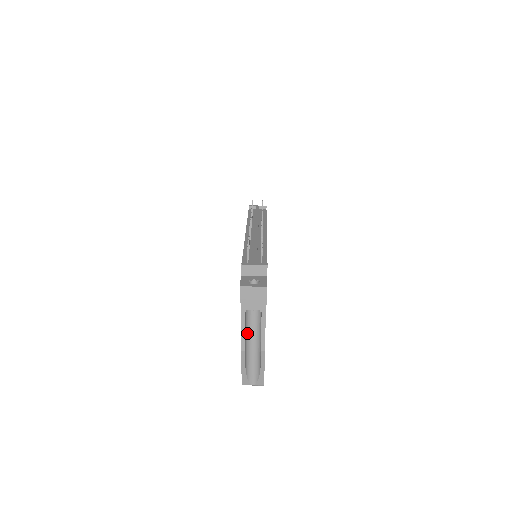
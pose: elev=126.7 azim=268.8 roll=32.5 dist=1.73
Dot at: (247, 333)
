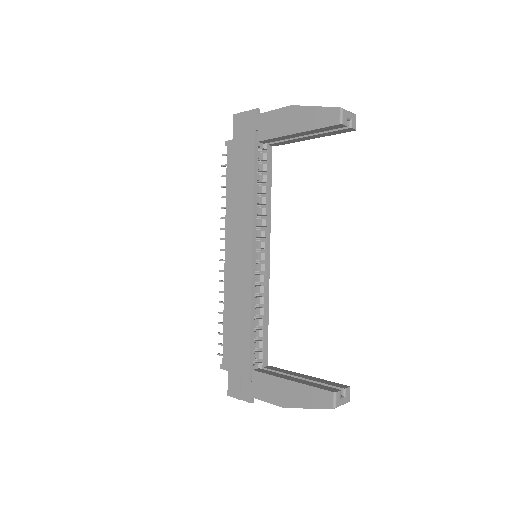
Dot at: occluded
